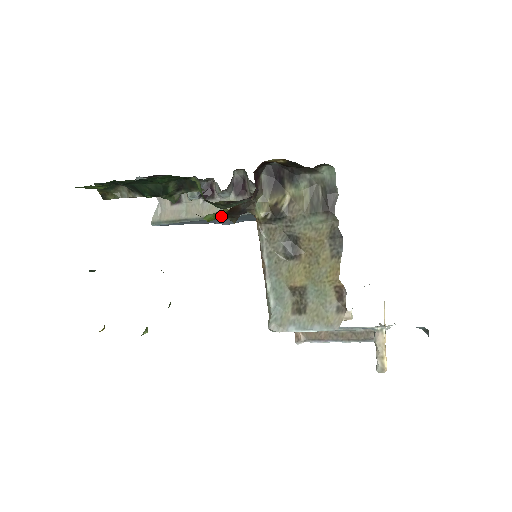
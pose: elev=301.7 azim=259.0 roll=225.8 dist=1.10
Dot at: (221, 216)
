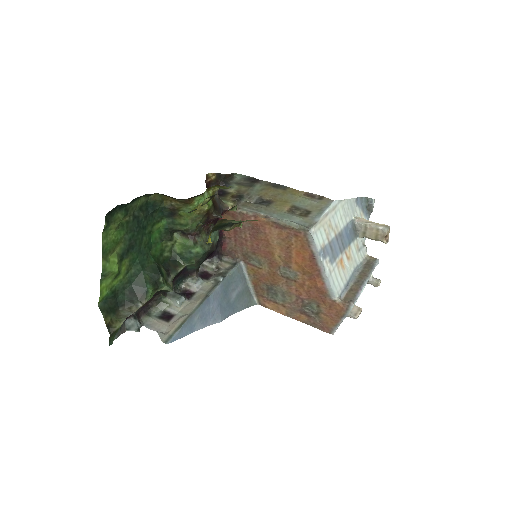
Dot at: (212, 208)
